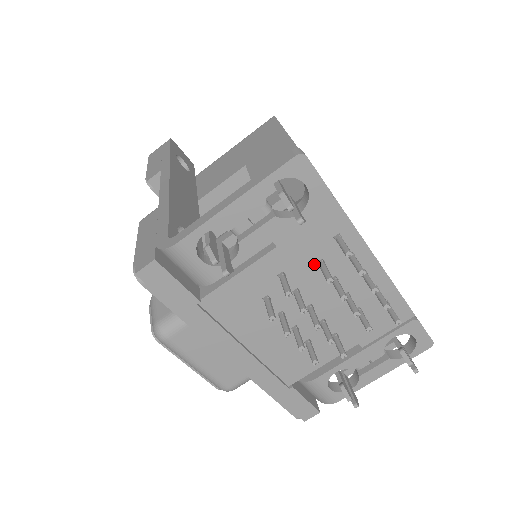
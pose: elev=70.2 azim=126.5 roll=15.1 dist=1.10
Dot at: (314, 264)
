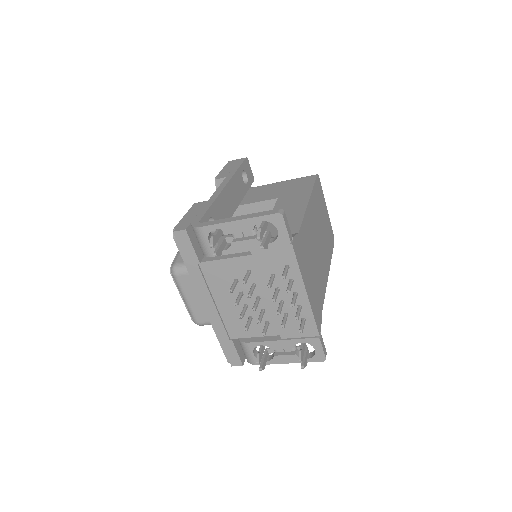
Dot at: (269, 275)
